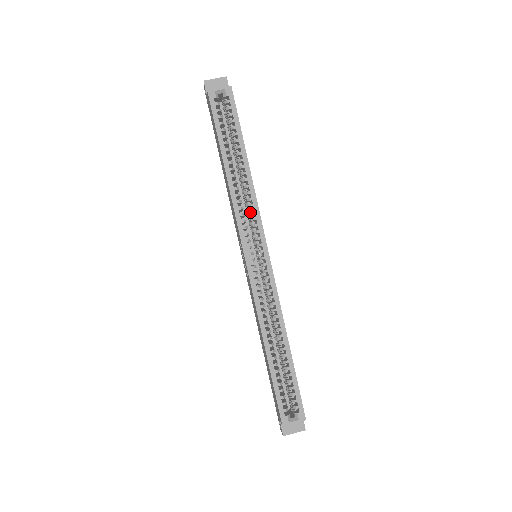
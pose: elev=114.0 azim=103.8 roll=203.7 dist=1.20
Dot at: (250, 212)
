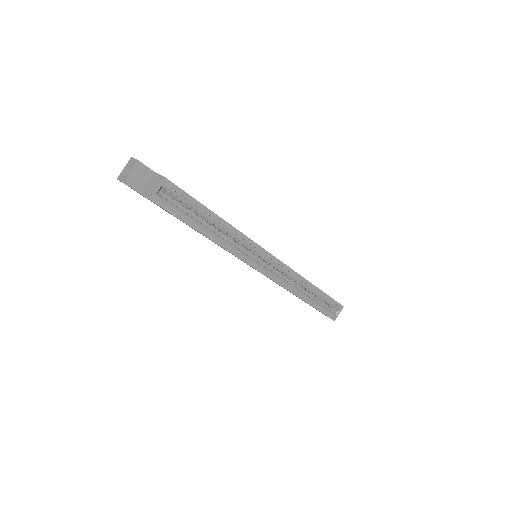
Dot at: (246, 246)
